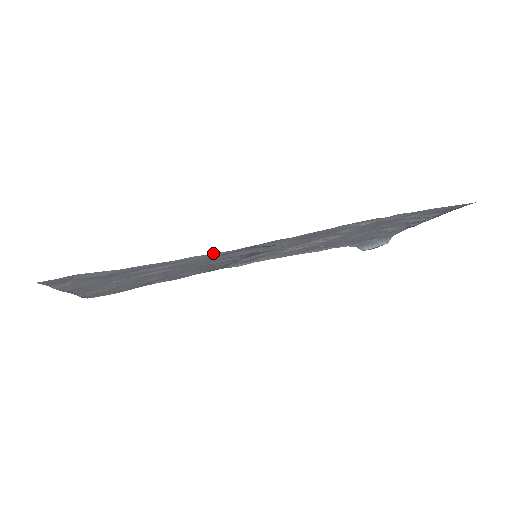
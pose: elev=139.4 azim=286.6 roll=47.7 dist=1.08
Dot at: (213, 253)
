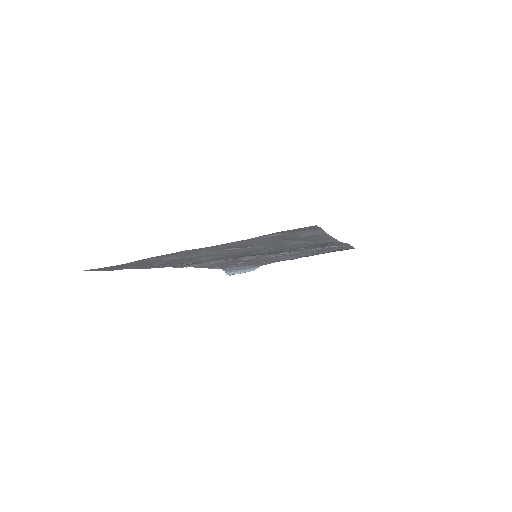
Dot at: (337, 240)
